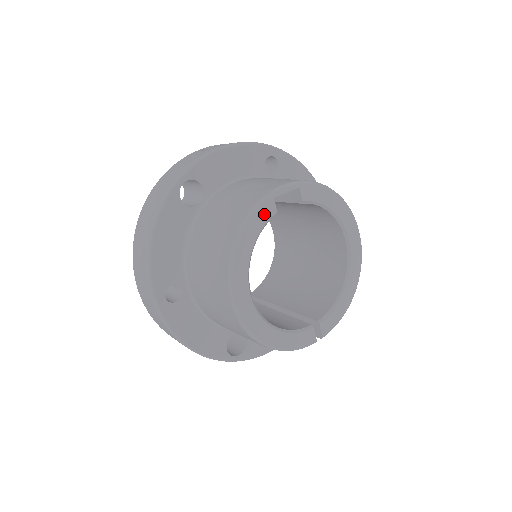
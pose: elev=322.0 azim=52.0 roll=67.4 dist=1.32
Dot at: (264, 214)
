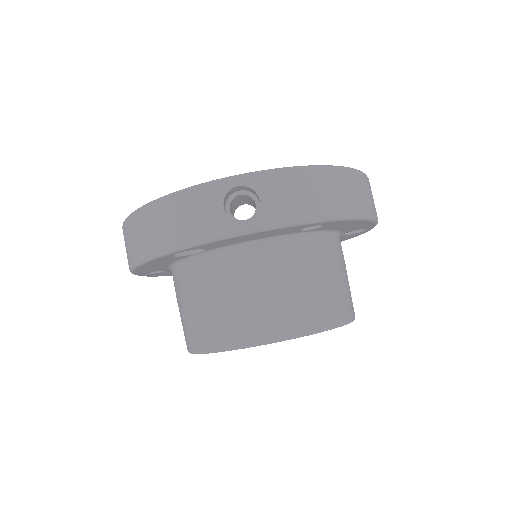
Dot at: occluded
